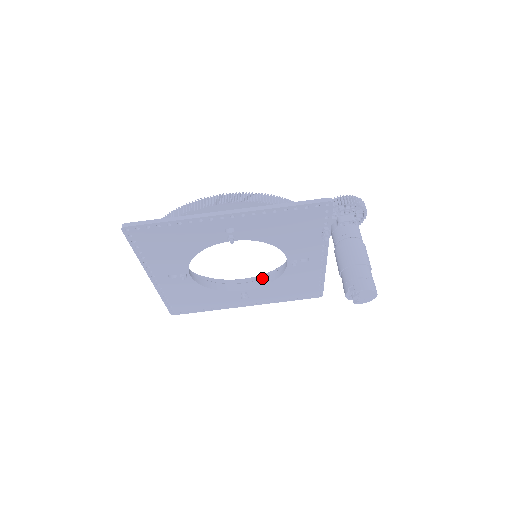
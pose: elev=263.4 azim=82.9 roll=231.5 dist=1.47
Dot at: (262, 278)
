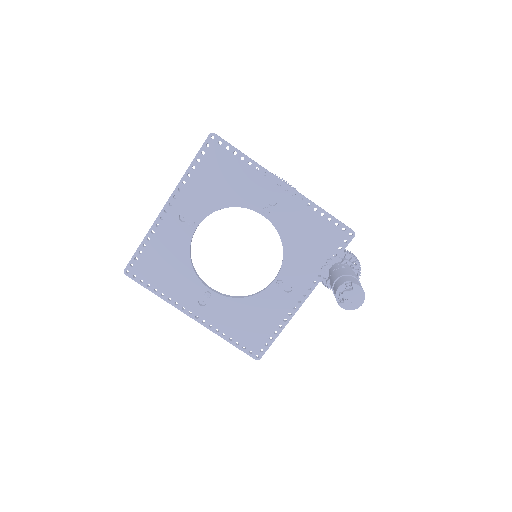
Dot at: occluded
